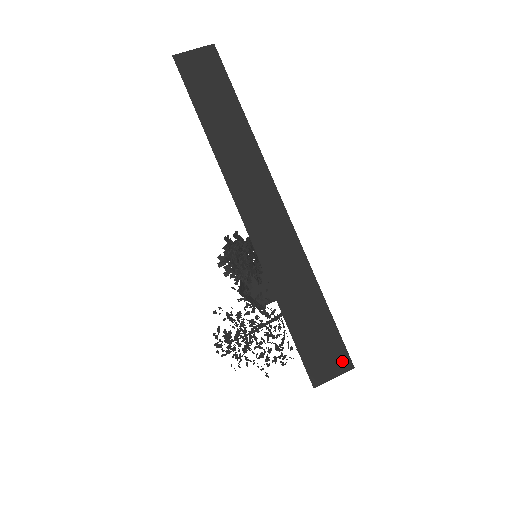
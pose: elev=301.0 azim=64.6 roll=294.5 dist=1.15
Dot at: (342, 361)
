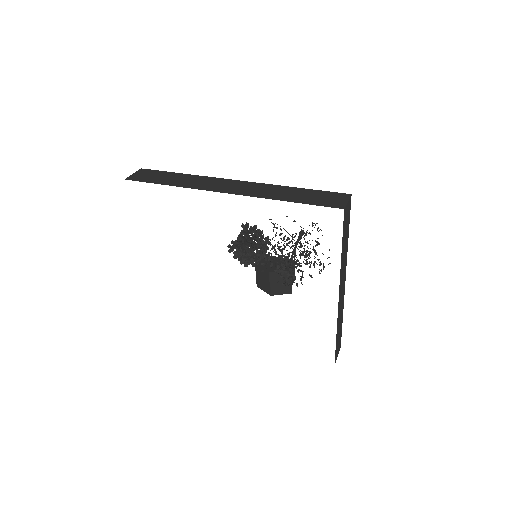
Dot at: (342, 196)
